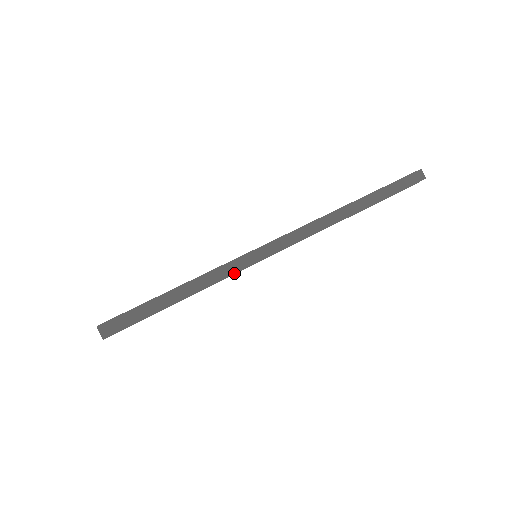
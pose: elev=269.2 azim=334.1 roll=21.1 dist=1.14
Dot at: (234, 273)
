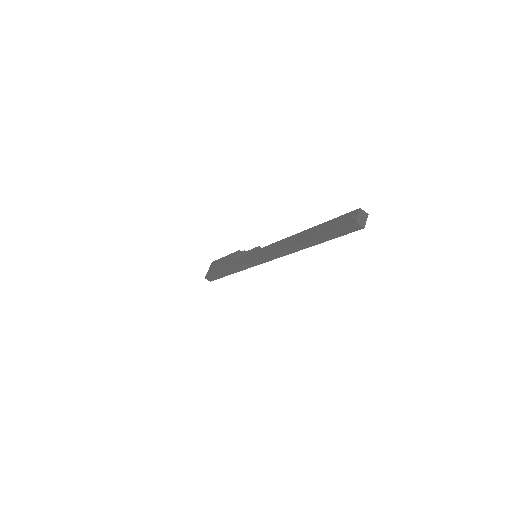
Dot at: (245, 269)
